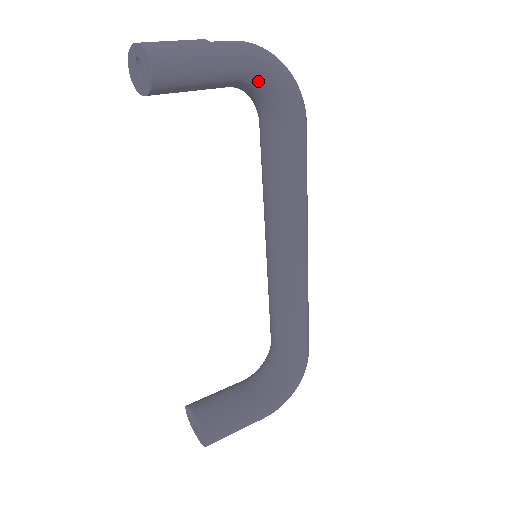
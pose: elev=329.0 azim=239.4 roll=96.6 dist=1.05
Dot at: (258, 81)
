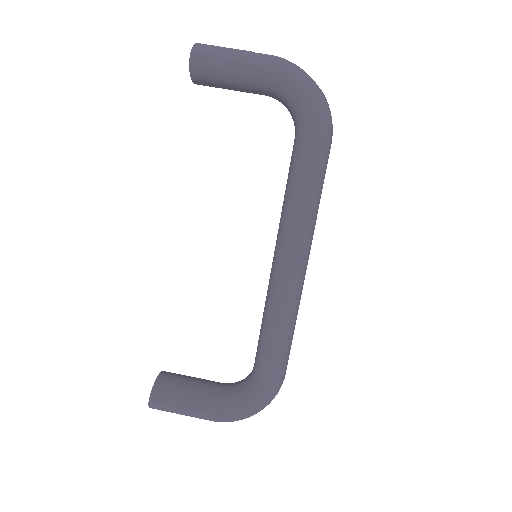
Dot at: (282, 91)
